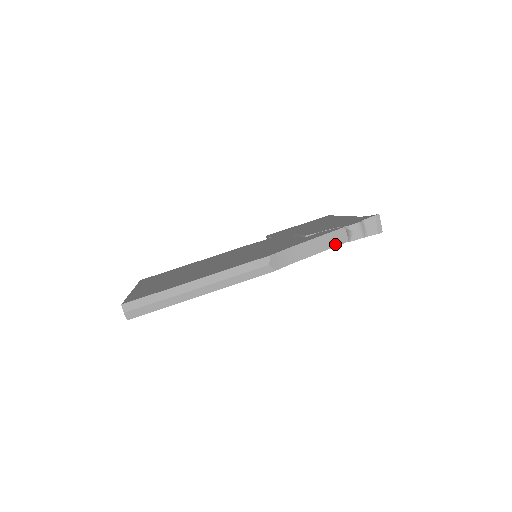
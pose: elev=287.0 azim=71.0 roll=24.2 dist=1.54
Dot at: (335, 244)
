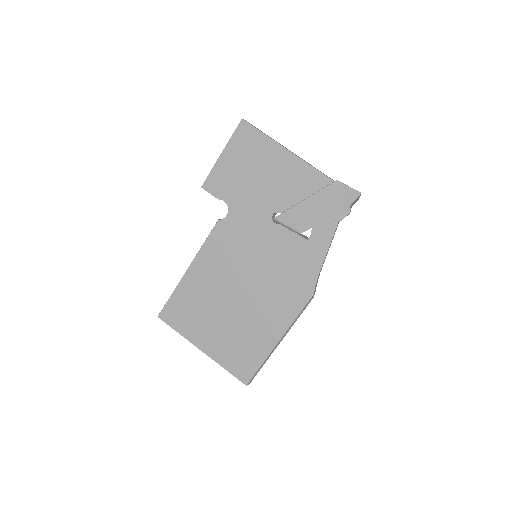
Dot at: occluded
